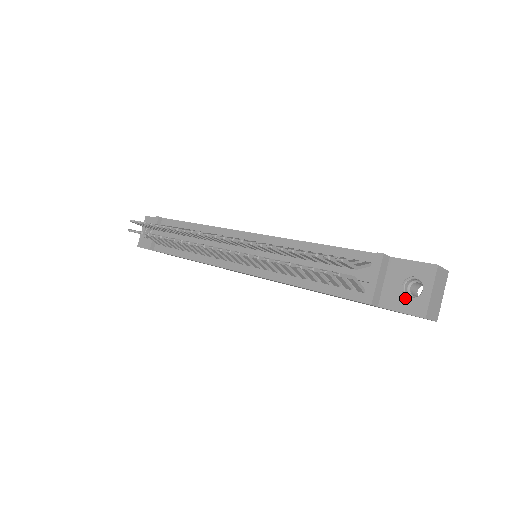
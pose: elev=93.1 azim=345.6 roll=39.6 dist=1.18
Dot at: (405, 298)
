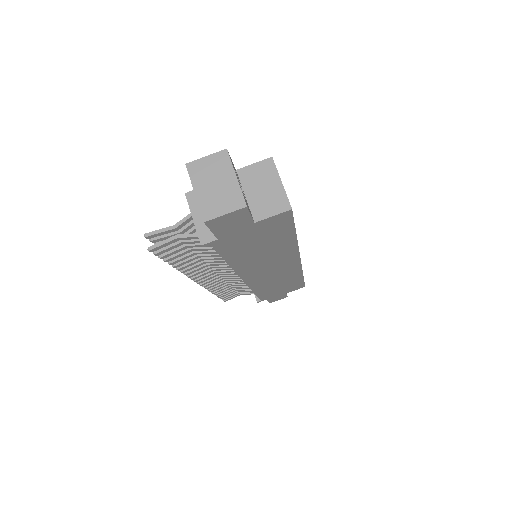
Dot at: occluded
